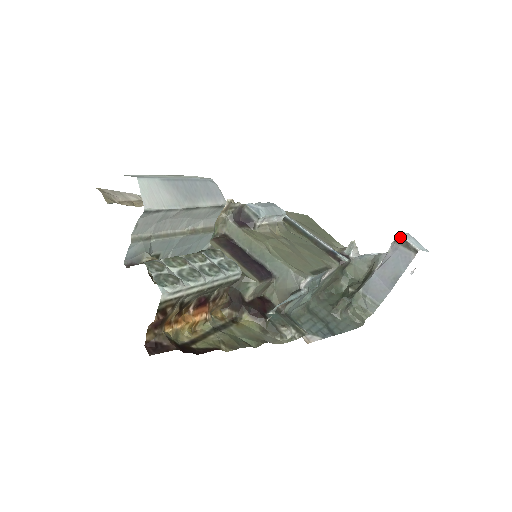
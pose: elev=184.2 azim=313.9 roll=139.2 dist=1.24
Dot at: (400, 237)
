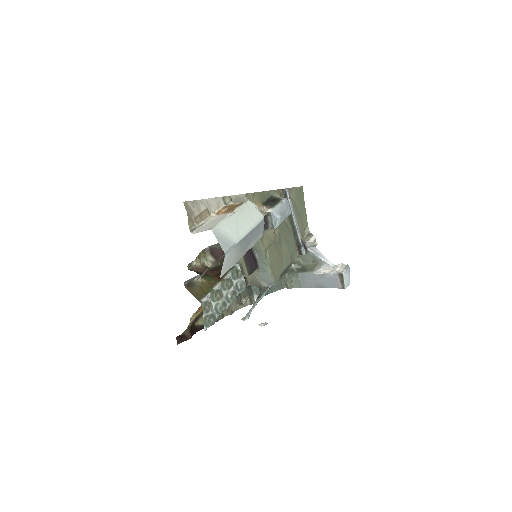
Dot at: (342, 276)
